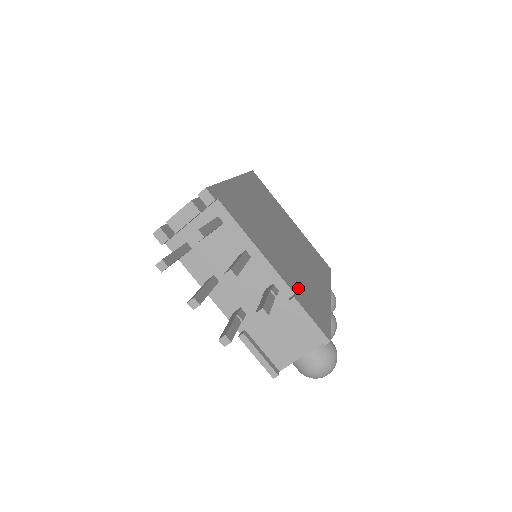
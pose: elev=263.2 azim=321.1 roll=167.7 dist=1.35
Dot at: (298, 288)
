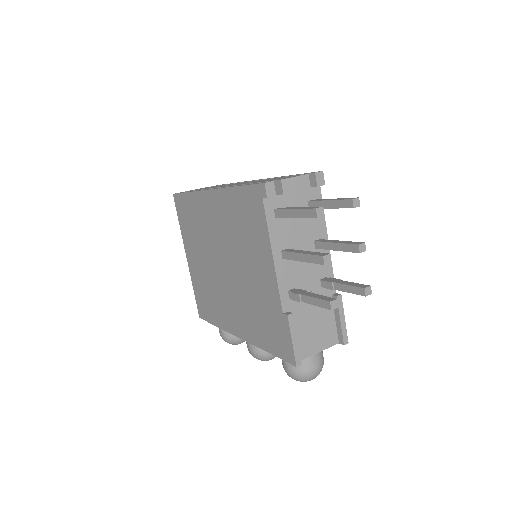
Dot at: occluded
